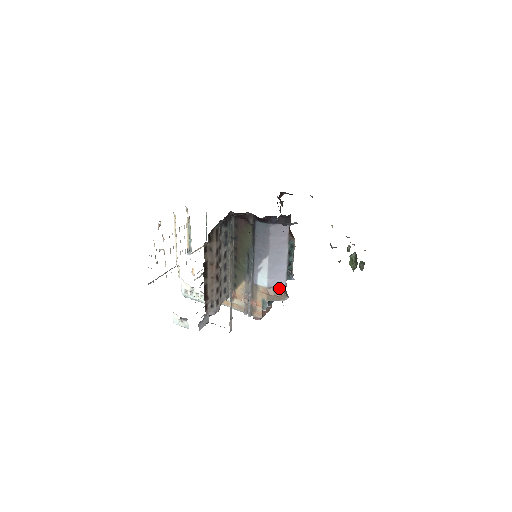
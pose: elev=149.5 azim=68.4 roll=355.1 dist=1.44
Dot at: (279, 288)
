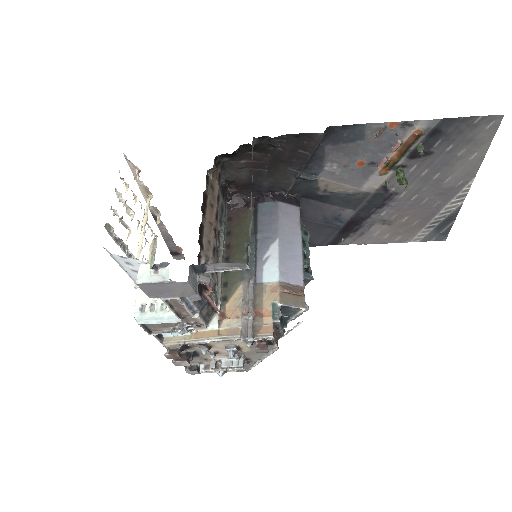
Dot at: (295, 286)
